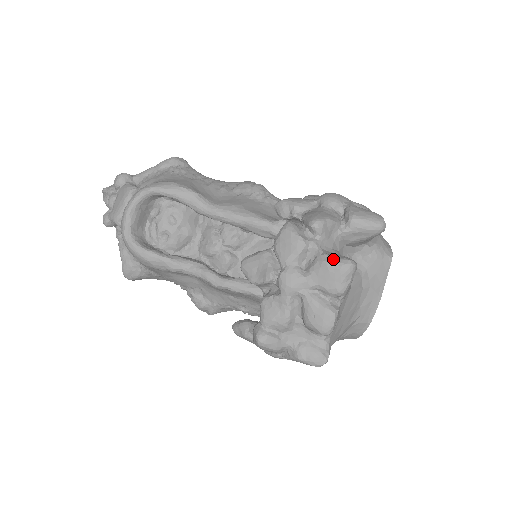
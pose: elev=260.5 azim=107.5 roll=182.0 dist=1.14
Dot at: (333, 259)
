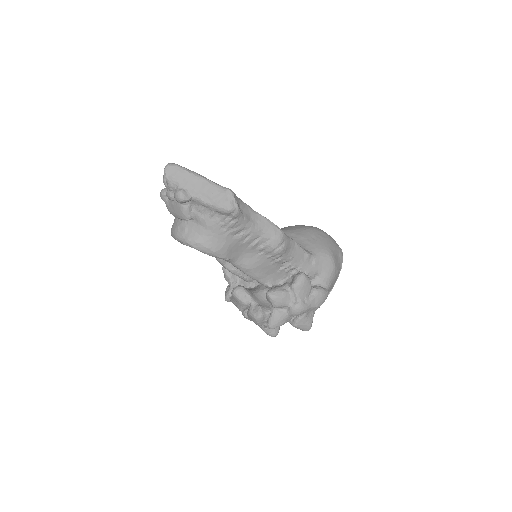
Dot at: (268, 333)
